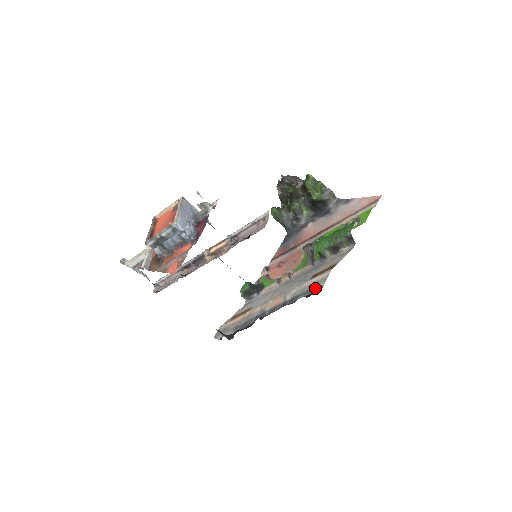
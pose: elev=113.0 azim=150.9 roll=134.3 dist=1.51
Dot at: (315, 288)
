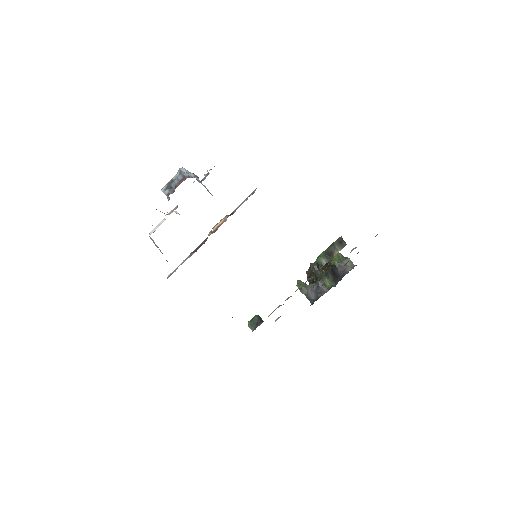
Dot at: occluded
